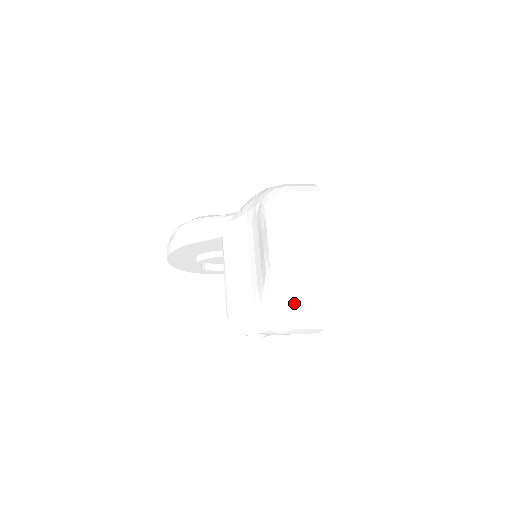
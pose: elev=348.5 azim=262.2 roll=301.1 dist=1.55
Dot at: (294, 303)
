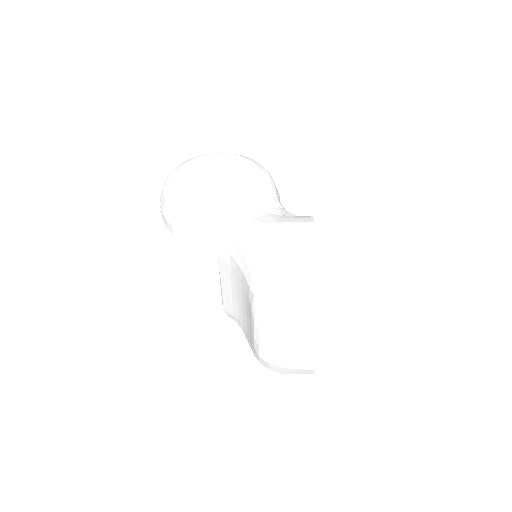
Dot at: occluded
